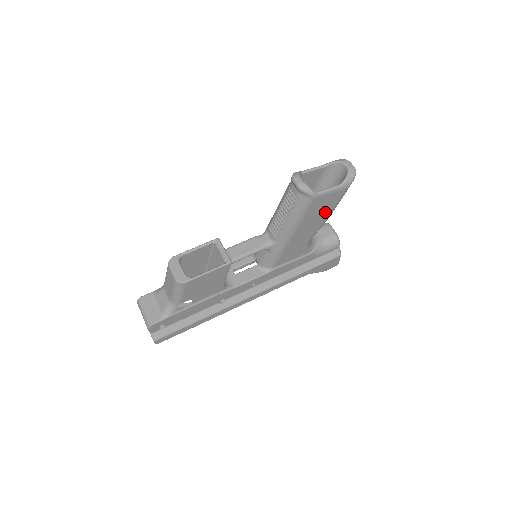
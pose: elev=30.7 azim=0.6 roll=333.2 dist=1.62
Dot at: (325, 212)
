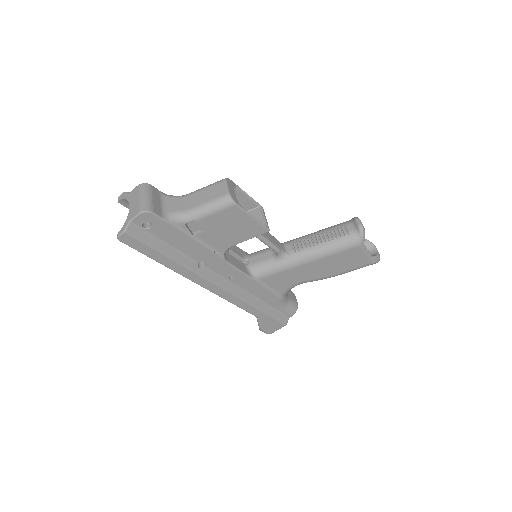
Dot at: (340, 268)
